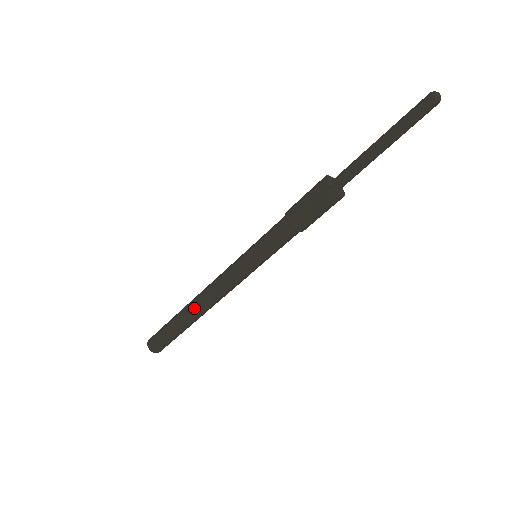
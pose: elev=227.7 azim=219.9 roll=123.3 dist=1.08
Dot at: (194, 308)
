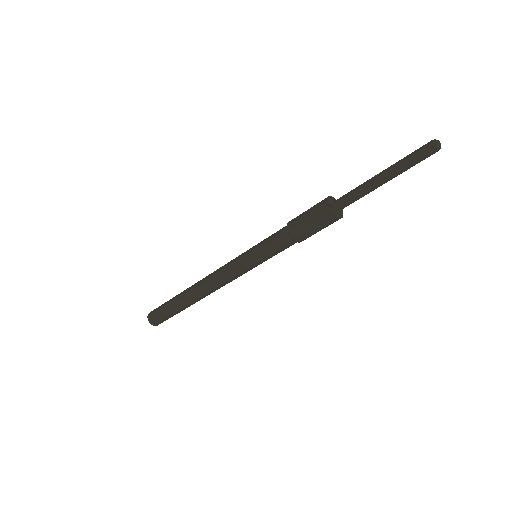
Dot at: (193, 290)
